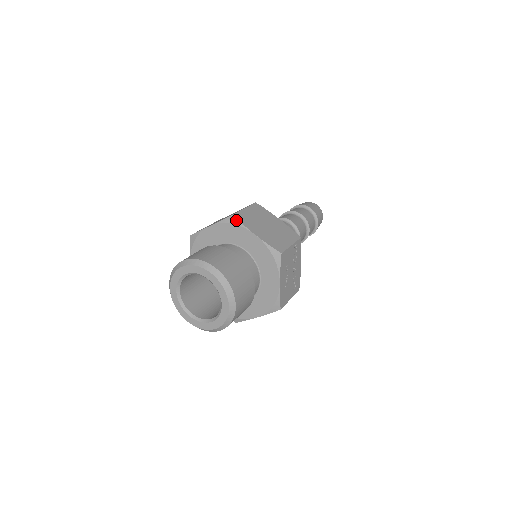
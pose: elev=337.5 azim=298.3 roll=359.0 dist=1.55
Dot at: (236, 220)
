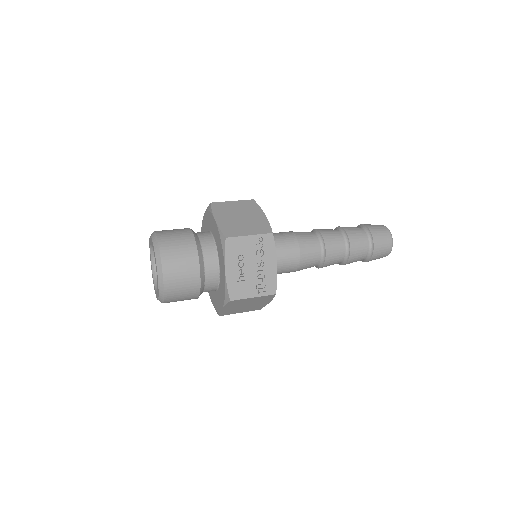
Dot at: (210, 207)
